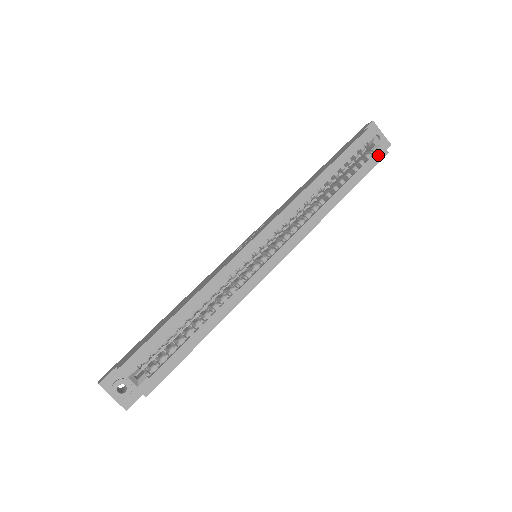
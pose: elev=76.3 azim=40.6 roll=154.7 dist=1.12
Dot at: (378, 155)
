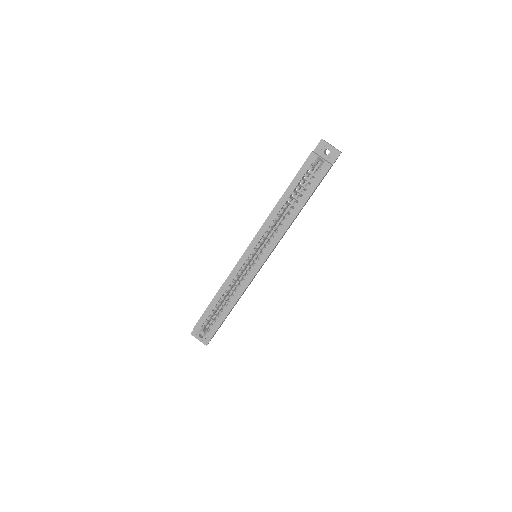
Dot at: (323, 170)
